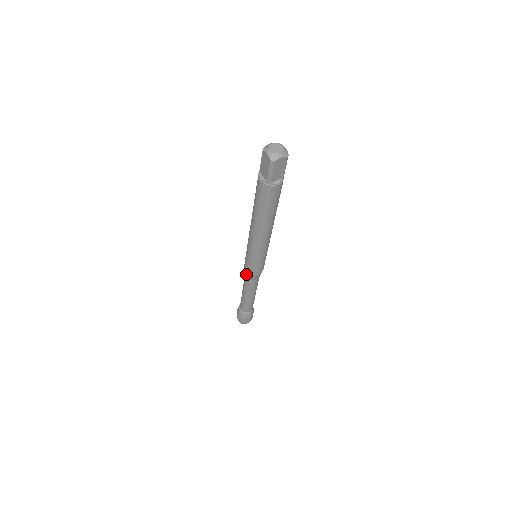
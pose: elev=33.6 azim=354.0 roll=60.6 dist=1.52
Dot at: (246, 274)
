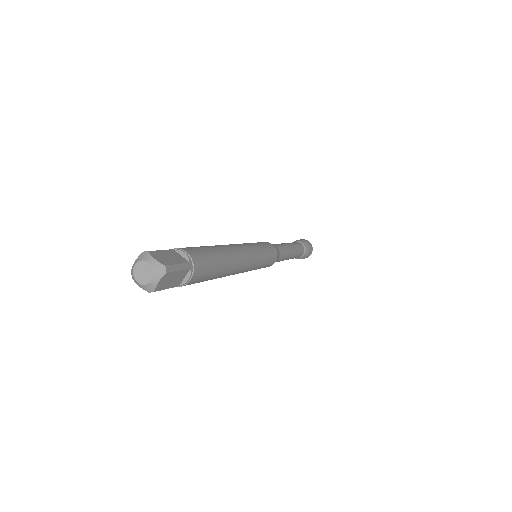
Dot at: occluded
